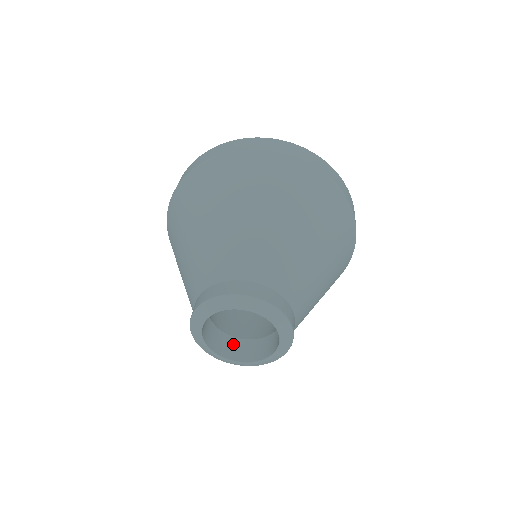
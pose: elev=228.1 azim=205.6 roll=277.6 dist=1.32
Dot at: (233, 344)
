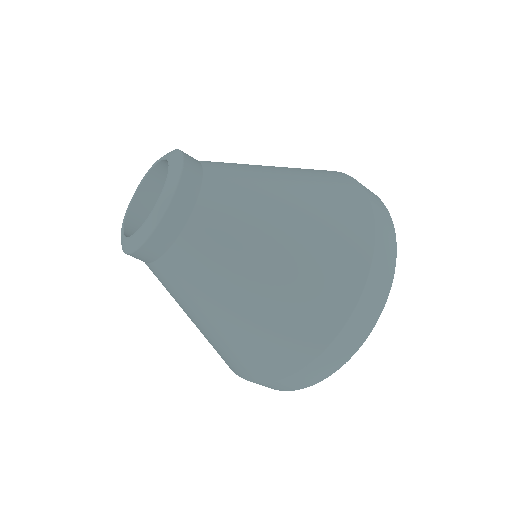
Dot at: occluded
